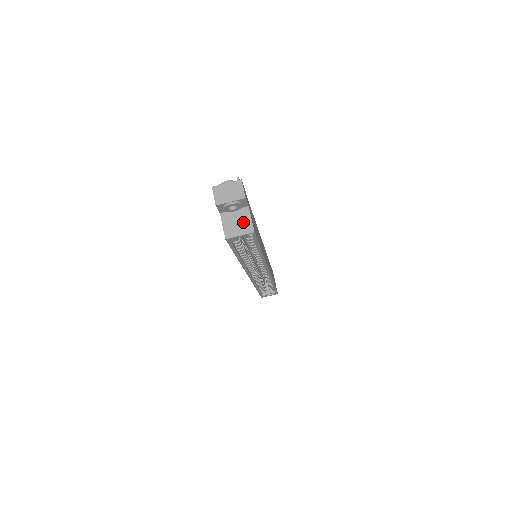
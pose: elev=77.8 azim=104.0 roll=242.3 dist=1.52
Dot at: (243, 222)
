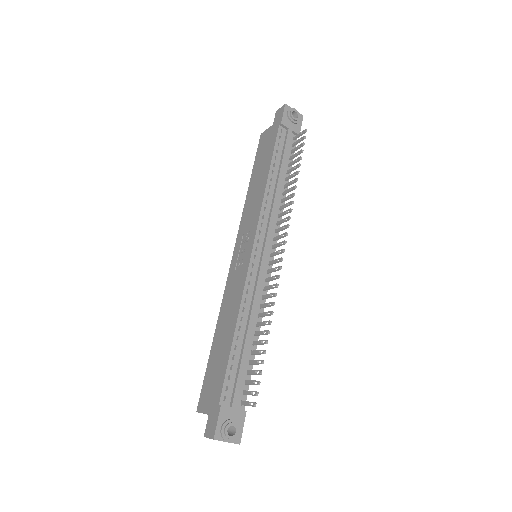
Dot at: occluded
